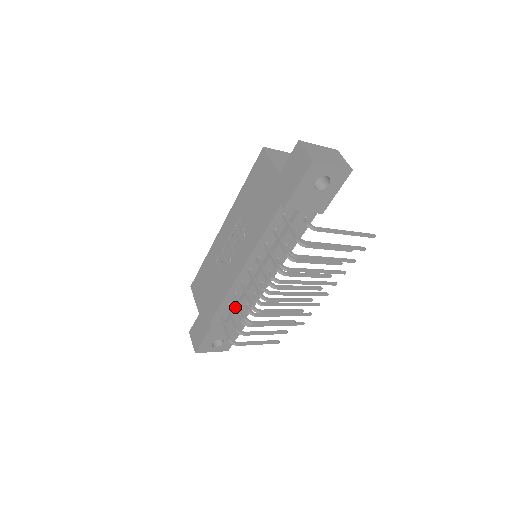
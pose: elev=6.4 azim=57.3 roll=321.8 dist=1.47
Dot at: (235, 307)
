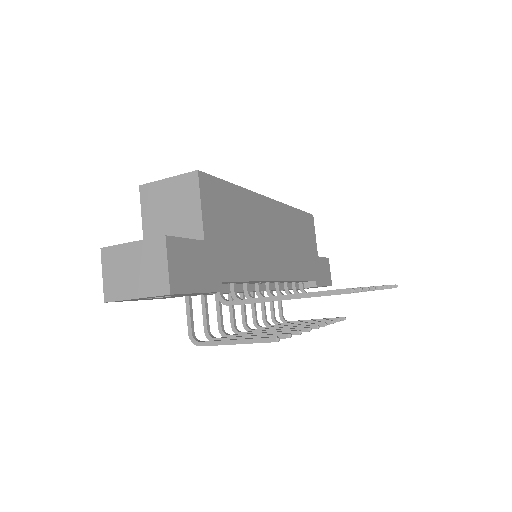
Dot at: occluded
